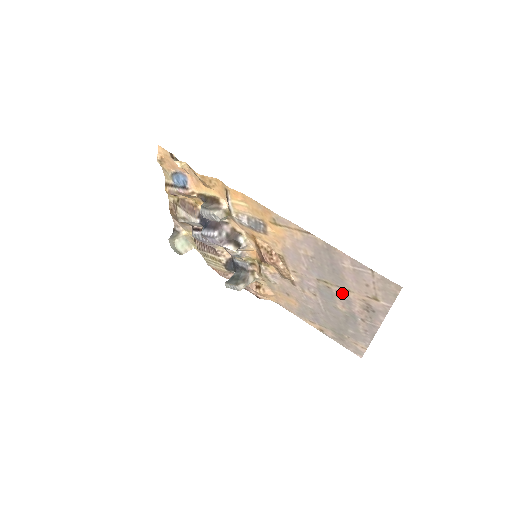
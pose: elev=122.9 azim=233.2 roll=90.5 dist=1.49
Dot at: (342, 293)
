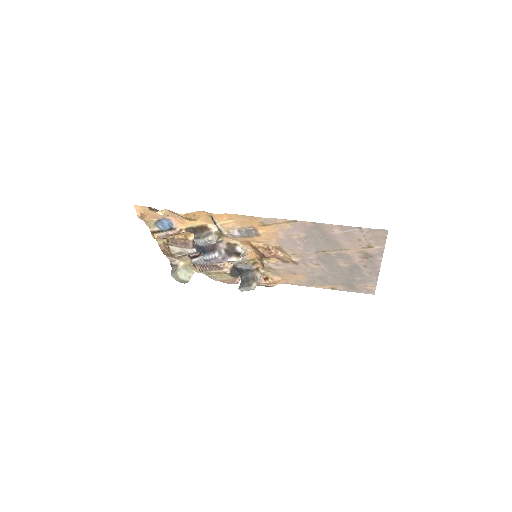
Dot at: (340, 254)
